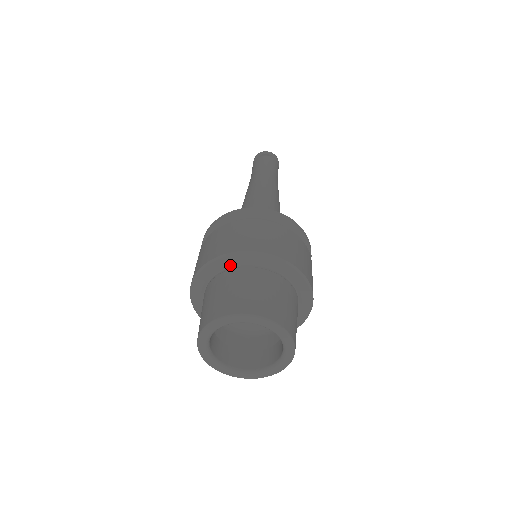
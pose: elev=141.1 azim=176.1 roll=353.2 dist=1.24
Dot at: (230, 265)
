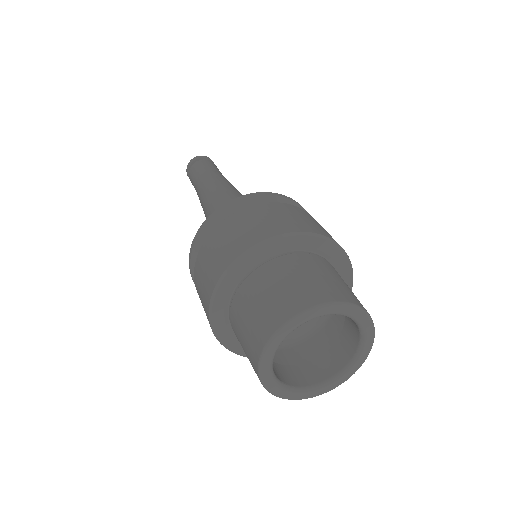
Dot at: (264, 257)
